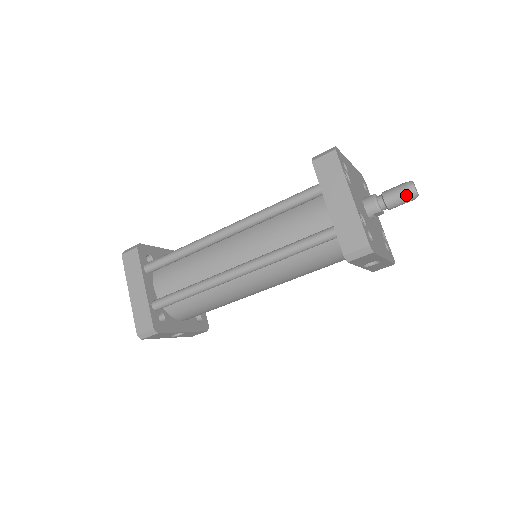
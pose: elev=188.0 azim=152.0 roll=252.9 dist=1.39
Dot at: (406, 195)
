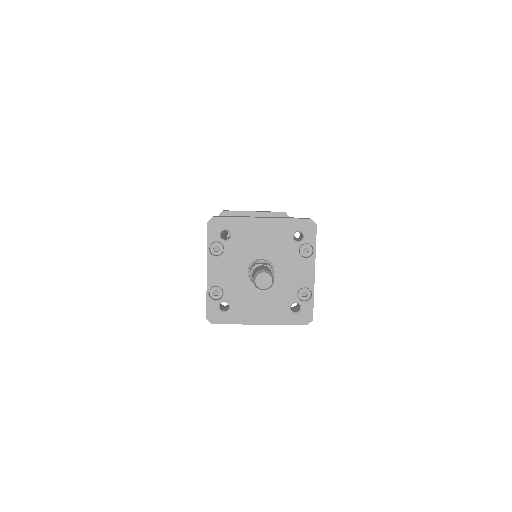
Dot at: (254, 284)
